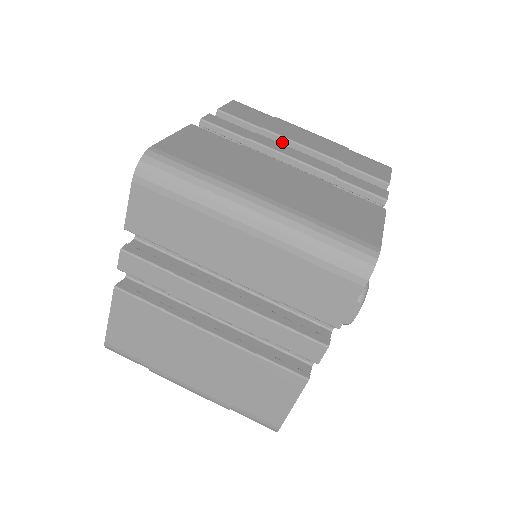
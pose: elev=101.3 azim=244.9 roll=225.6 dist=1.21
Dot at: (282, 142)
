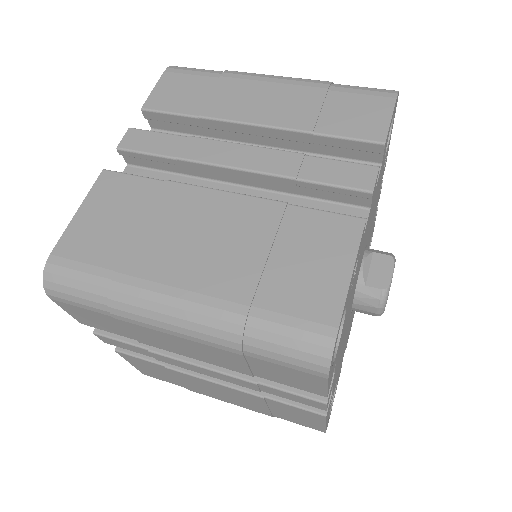
Dot at: occluded
